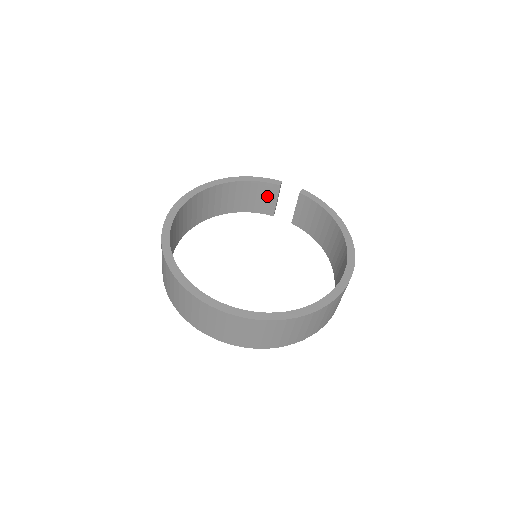
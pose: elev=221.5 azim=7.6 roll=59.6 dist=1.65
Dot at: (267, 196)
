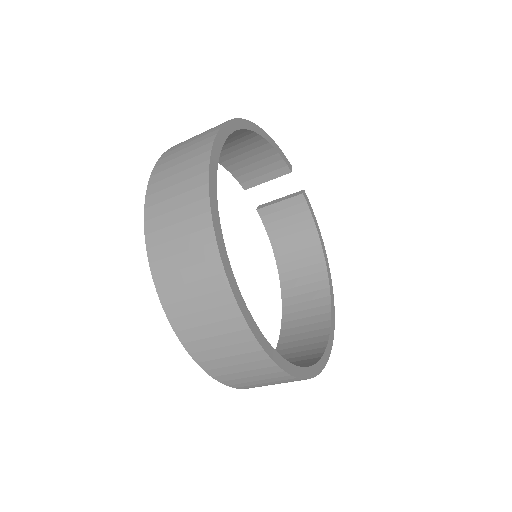
Dot at: (265, 170)
